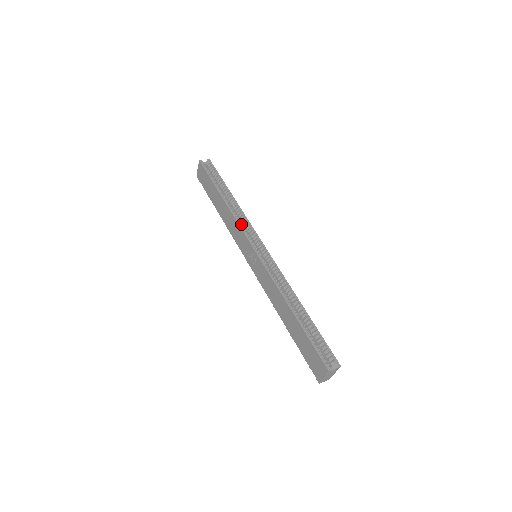
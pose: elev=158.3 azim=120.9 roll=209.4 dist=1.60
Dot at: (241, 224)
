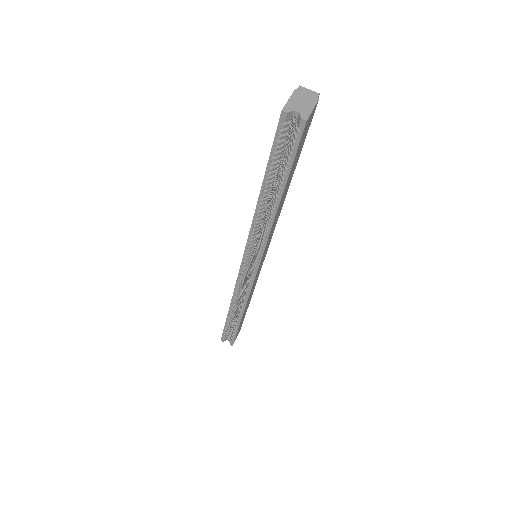
Dot at: (251, 241)
